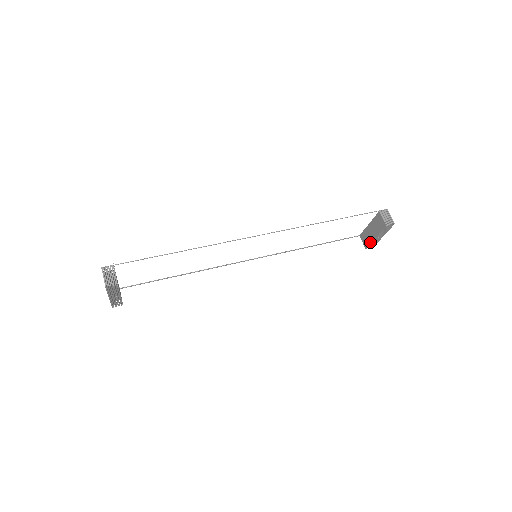
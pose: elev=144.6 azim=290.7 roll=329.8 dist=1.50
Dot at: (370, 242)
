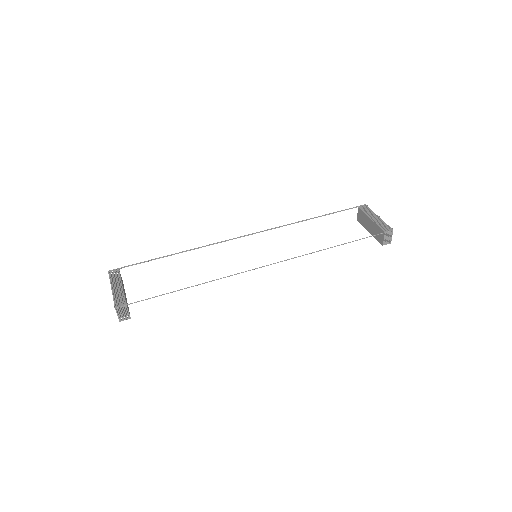
Dot at: (363, 226)
